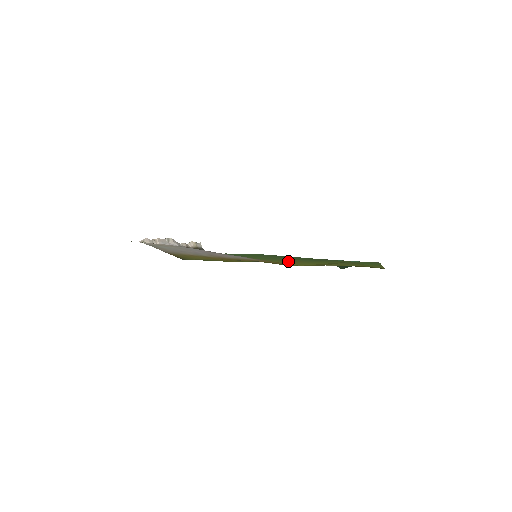
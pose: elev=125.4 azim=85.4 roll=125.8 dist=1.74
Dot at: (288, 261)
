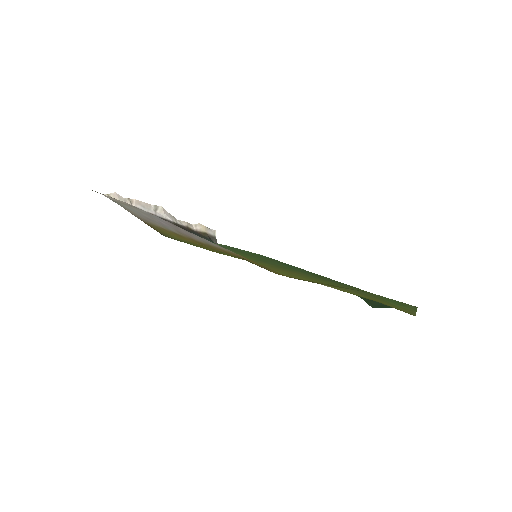
Dot at: (281, 268)
